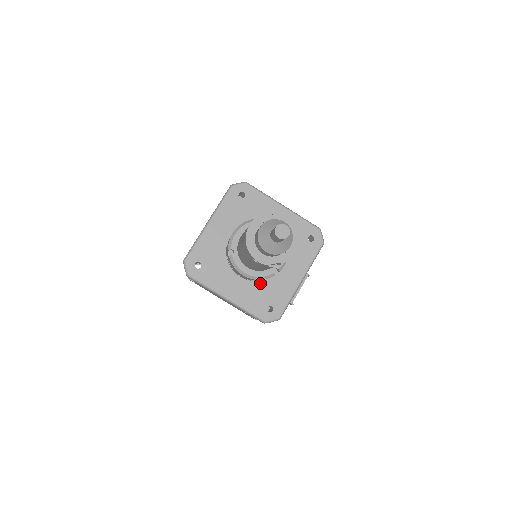
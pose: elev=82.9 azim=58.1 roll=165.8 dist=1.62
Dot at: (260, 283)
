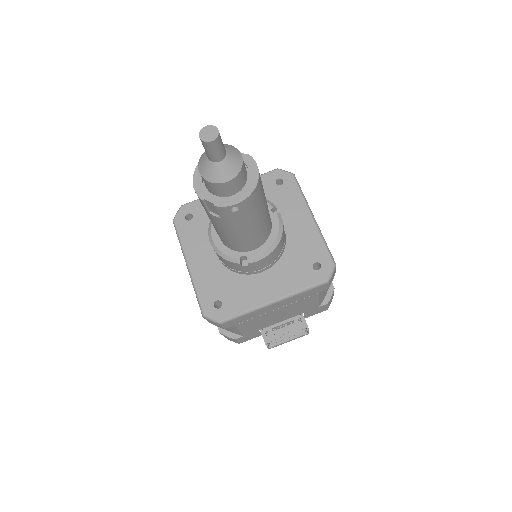
Dot at: (230, 273)
